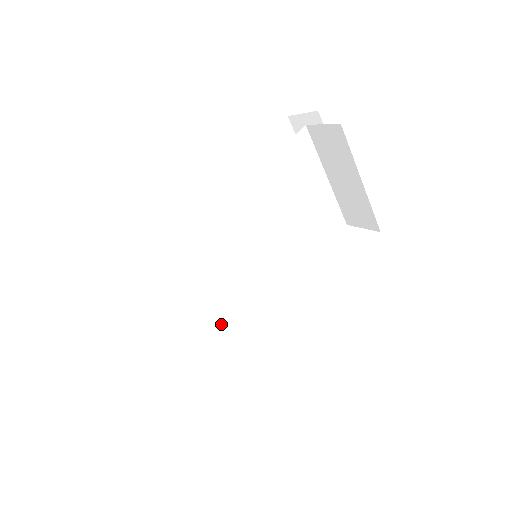
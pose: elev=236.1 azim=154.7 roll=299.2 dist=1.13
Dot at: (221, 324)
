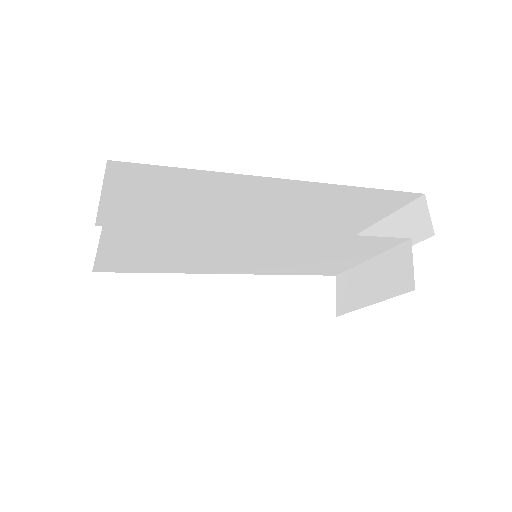
Dot at: (178, 261)
